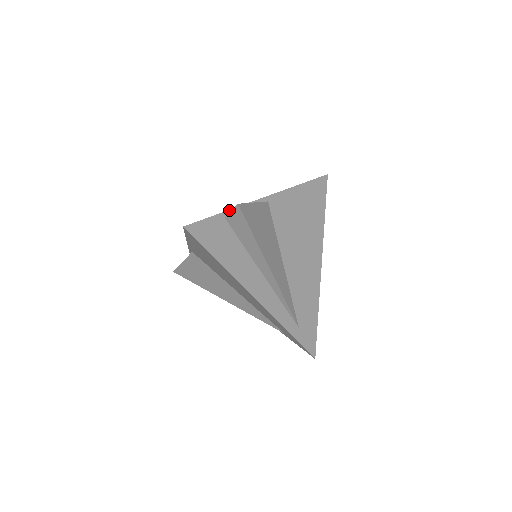
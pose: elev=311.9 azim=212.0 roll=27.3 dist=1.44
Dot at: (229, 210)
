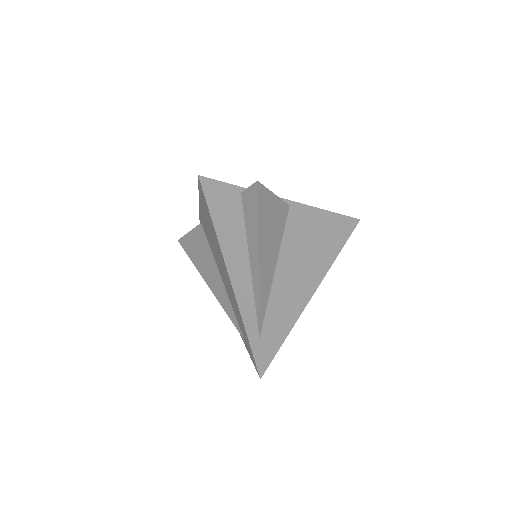
Dot at: occluded
